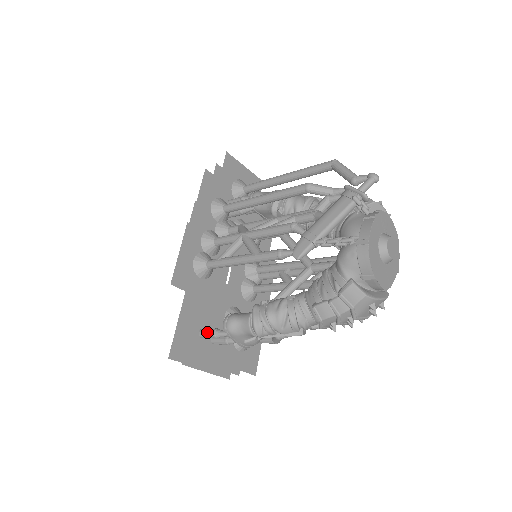
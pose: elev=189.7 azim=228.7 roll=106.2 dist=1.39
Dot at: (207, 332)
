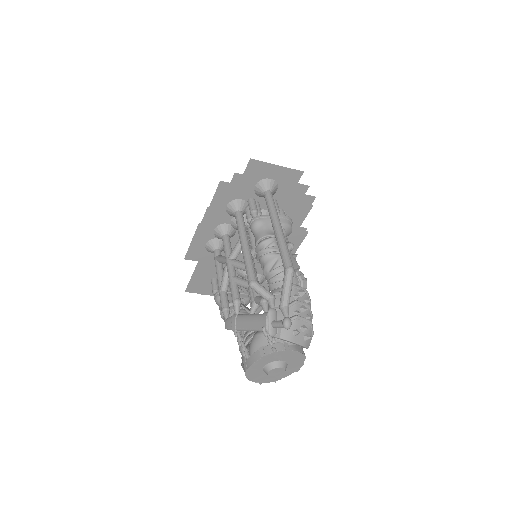
Dot at: (212, 286)
